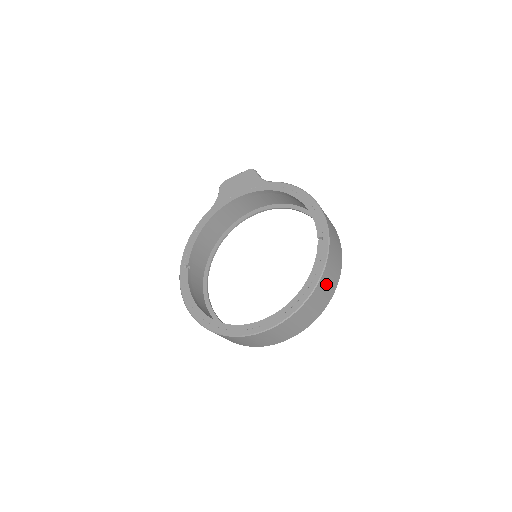
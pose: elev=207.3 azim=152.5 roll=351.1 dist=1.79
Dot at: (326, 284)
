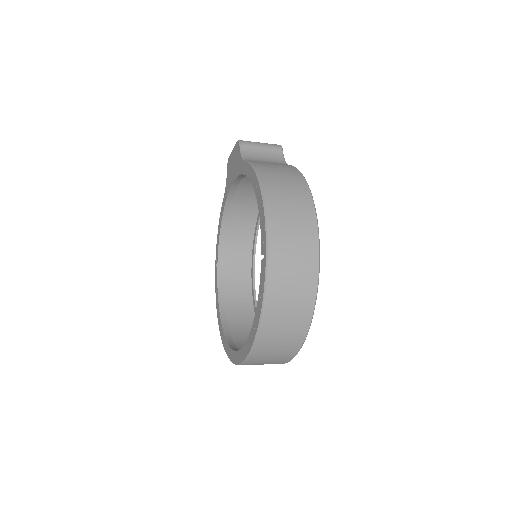
Dot at: (282, 315)
